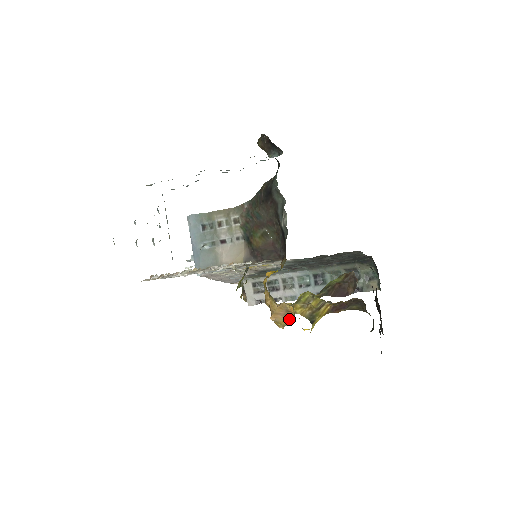
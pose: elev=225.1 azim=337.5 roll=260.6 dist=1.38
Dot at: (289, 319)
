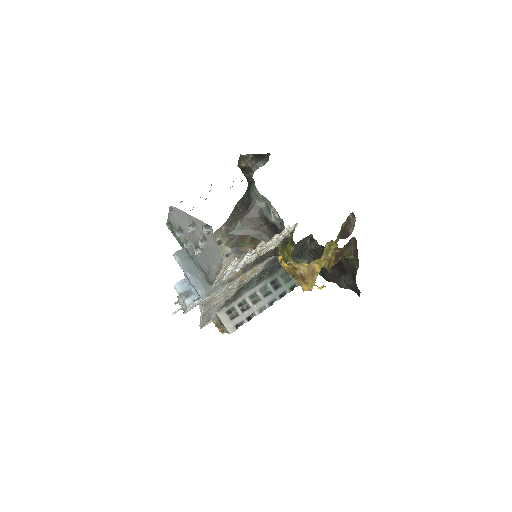
Dot at: (316, 277)
